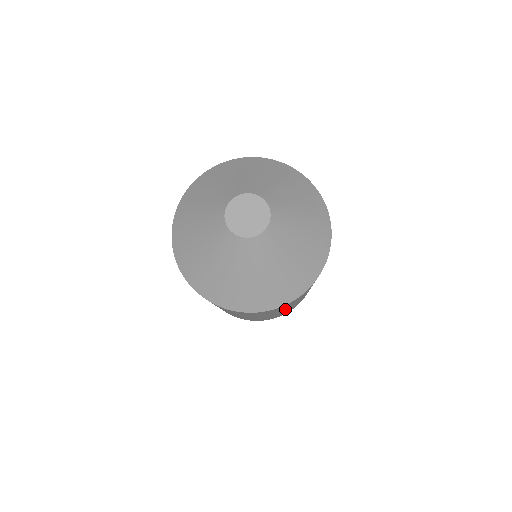
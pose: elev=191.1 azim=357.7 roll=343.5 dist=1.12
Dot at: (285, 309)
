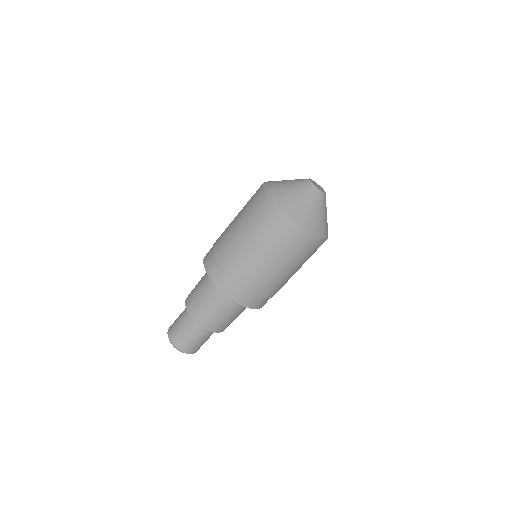
Dot at: (286, 261)
